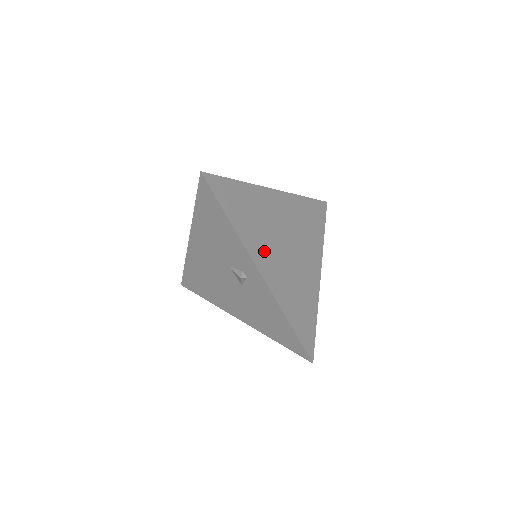
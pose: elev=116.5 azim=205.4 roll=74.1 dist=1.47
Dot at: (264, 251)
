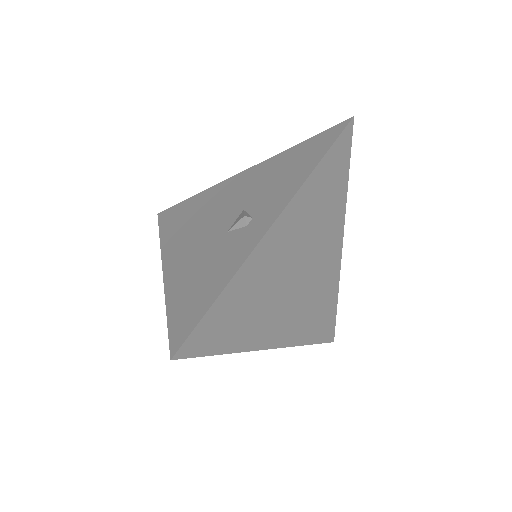
Dot at: (292, 231)
